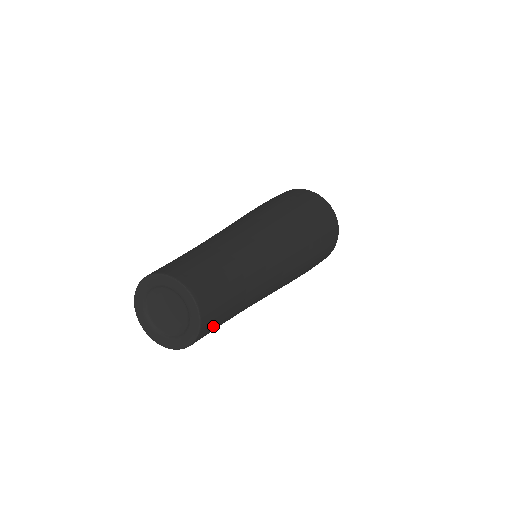
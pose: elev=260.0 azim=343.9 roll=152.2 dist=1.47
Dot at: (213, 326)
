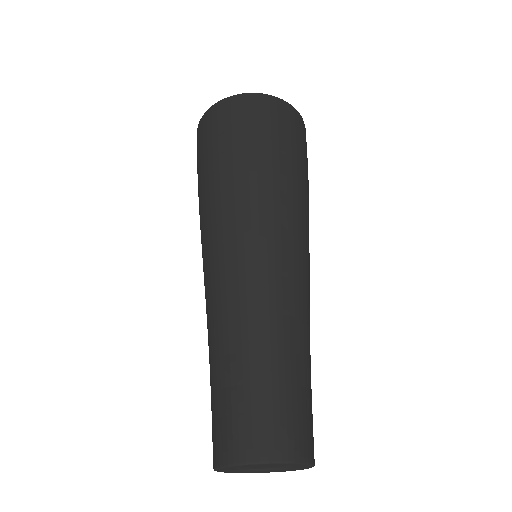
Dot at: occluded
